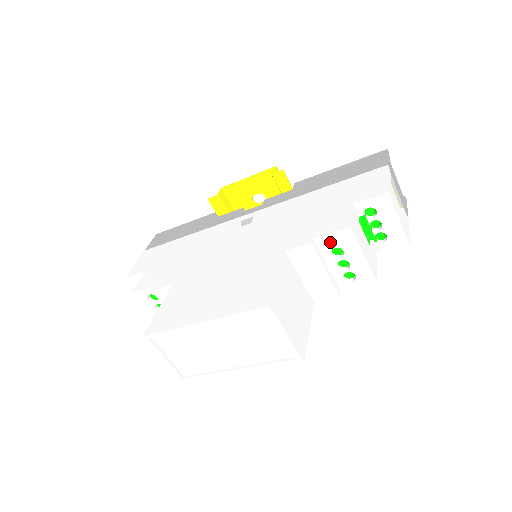
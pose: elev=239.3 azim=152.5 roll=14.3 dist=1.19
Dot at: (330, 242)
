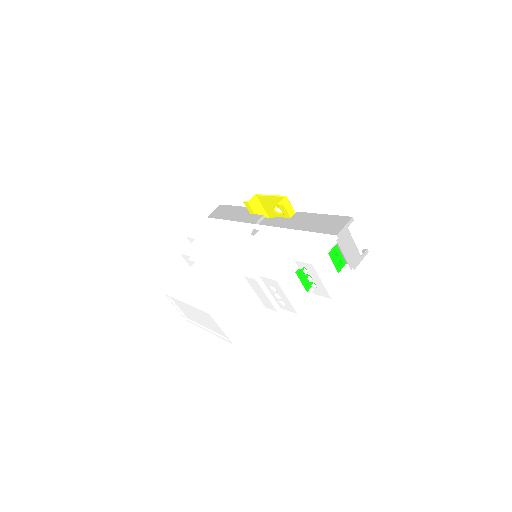
Dot at: (268, 282)
